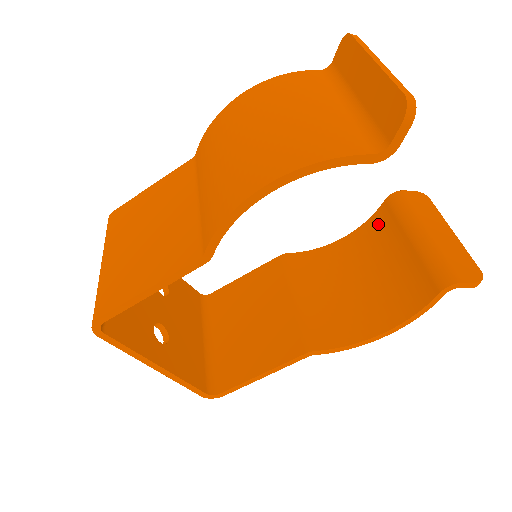
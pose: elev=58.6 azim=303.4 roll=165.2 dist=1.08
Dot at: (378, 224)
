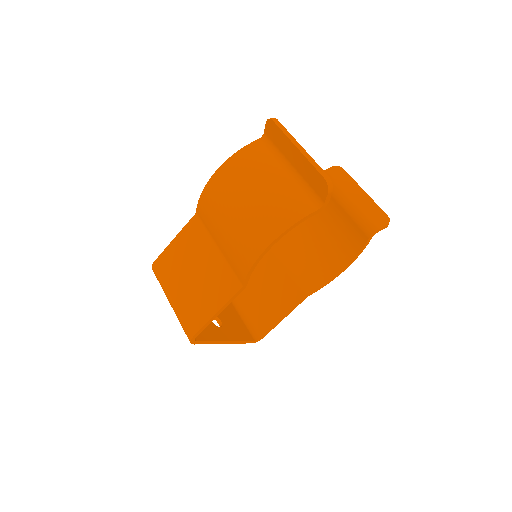
Dot at: occluded
